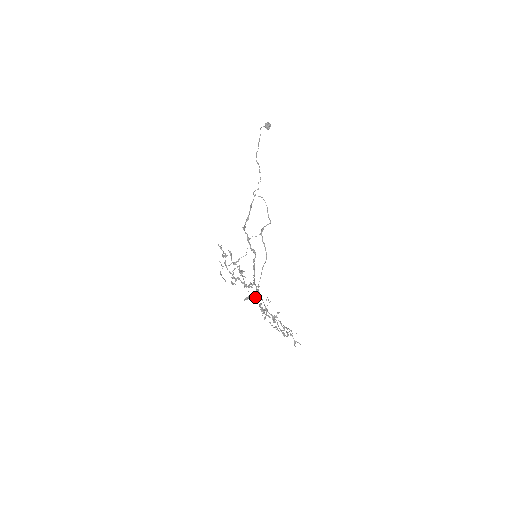
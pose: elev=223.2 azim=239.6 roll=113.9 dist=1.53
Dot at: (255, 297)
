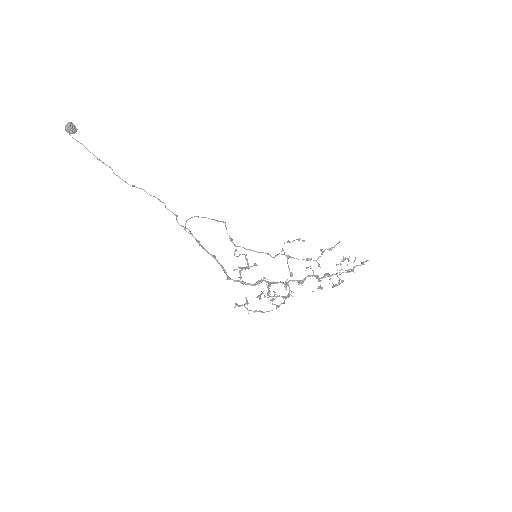
Dot at: occluded
